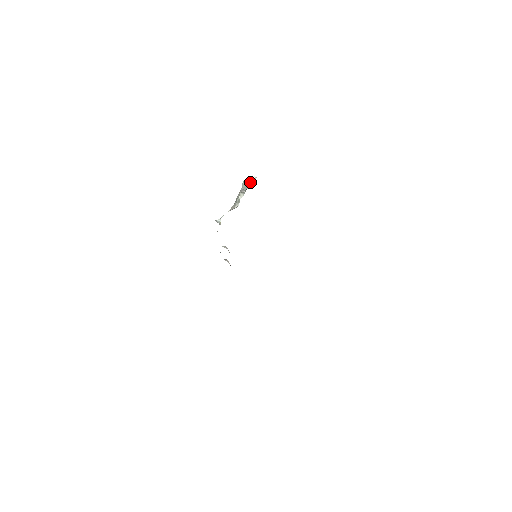
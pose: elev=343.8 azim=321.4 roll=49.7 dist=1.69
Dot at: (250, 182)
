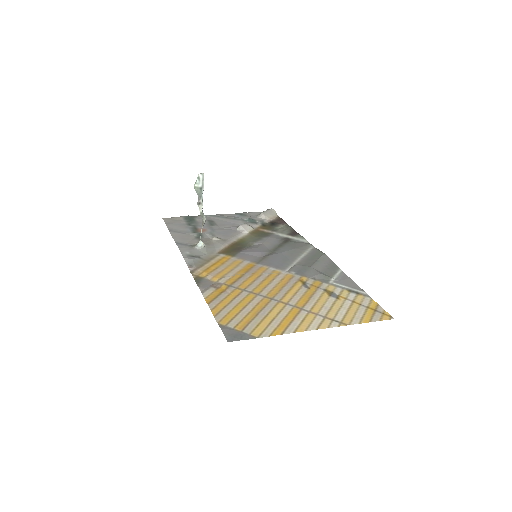
Dot at: (200, 184)
